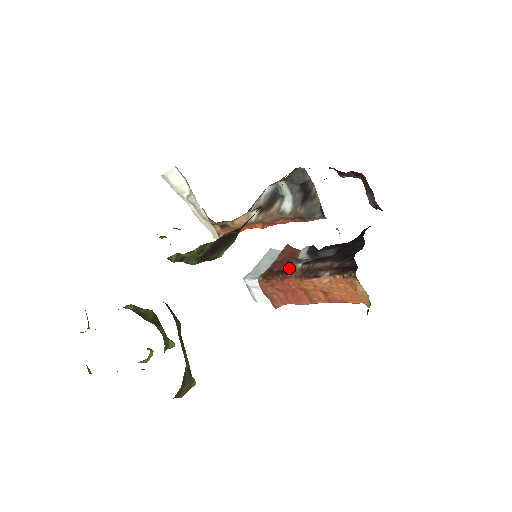
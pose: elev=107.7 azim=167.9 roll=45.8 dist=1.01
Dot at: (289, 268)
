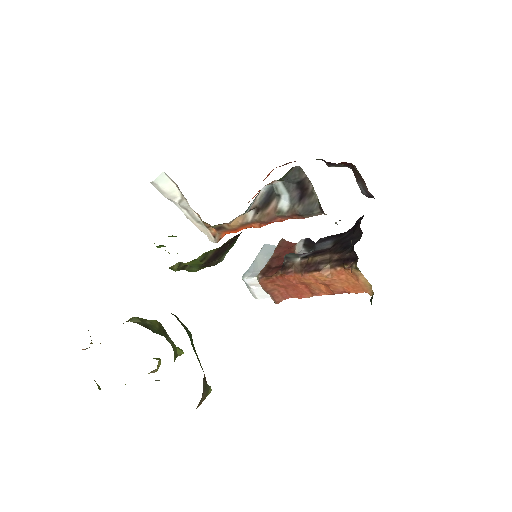
Dot at: (288, 264)
